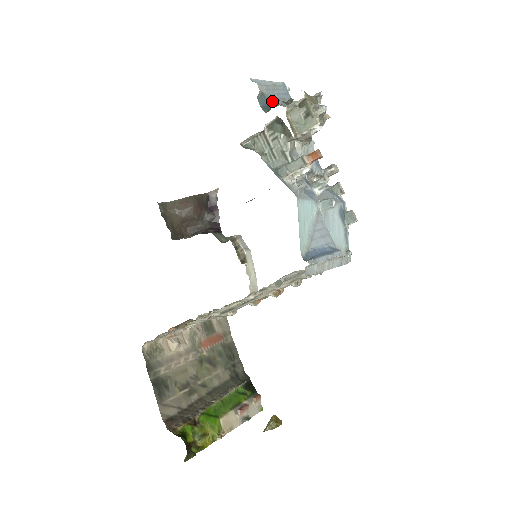
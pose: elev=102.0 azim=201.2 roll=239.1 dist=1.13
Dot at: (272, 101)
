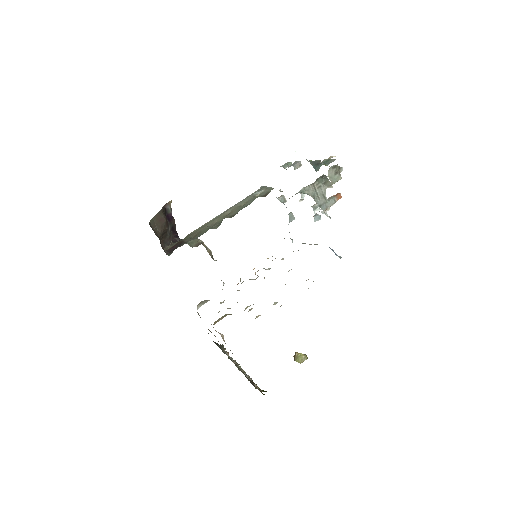
Dot at: occluded
